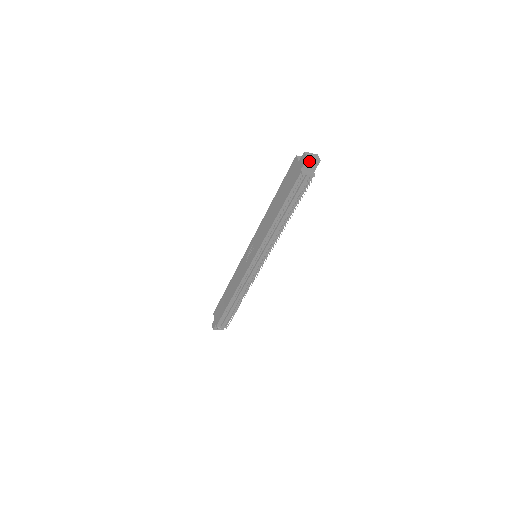
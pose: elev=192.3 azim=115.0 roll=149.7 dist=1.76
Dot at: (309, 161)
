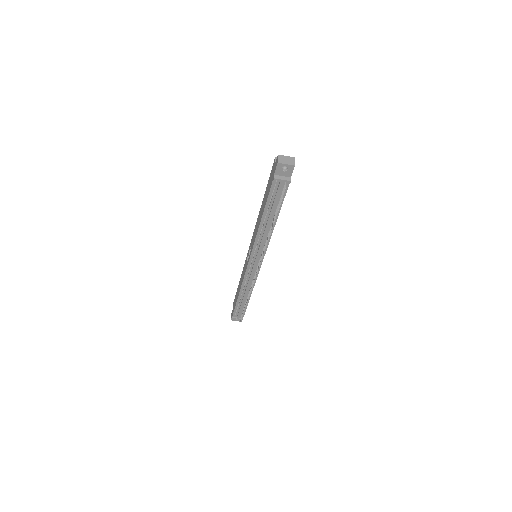
Dot at: (281, 166)
